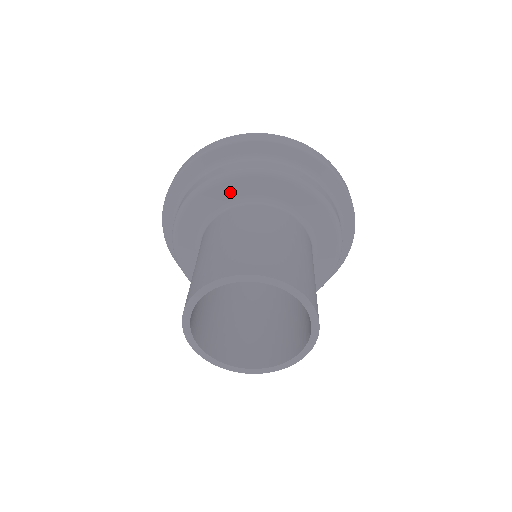
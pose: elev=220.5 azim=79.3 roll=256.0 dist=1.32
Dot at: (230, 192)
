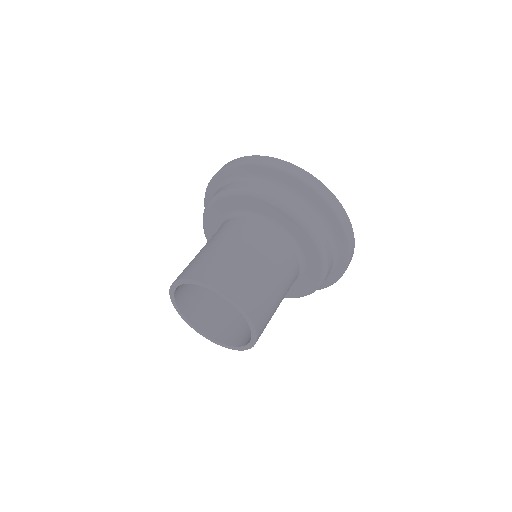
Dot at: (220, 211)
